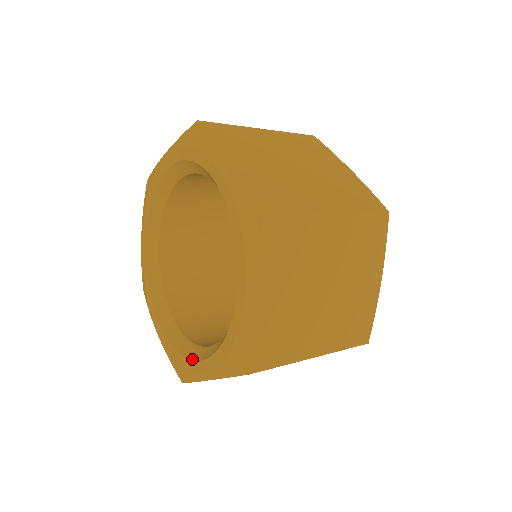
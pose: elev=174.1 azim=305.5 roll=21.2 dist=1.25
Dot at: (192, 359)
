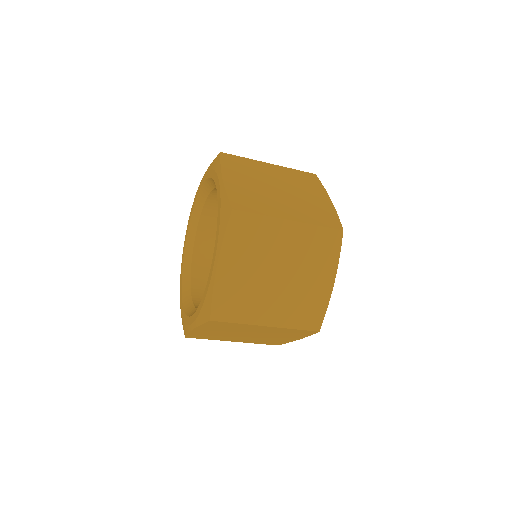
Dot at: (209, 277)
